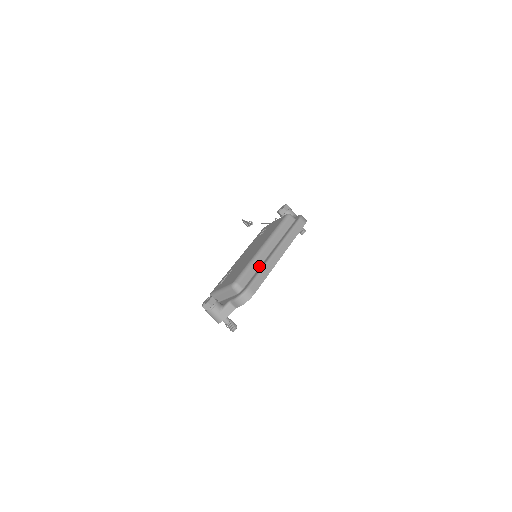
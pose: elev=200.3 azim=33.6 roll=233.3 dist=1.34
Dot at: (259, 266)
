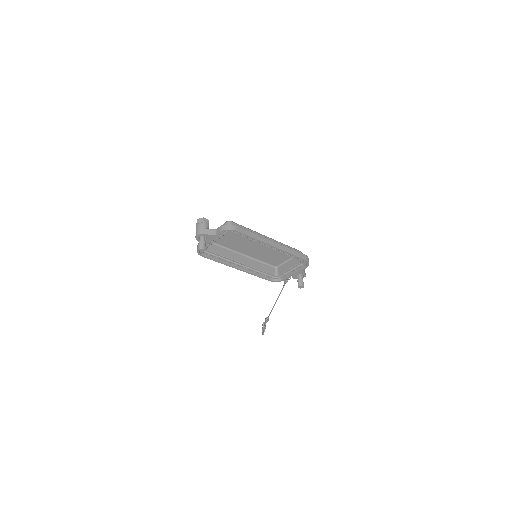
Dot at: occluded
